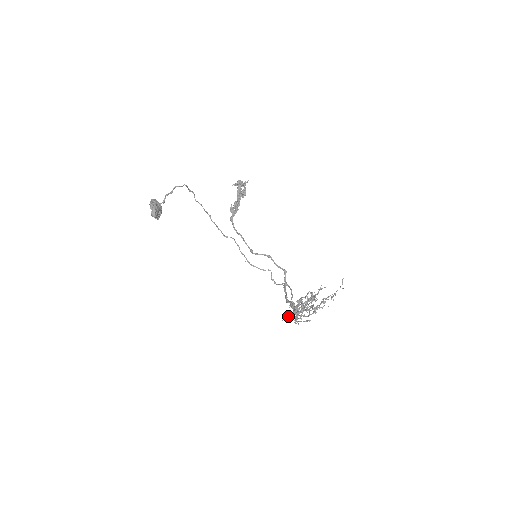
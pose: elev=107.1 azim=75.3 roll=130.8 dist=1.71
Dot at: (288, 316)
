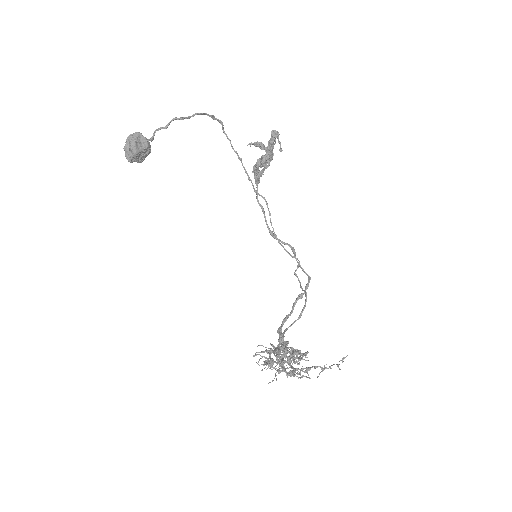
Dot at: occluded
